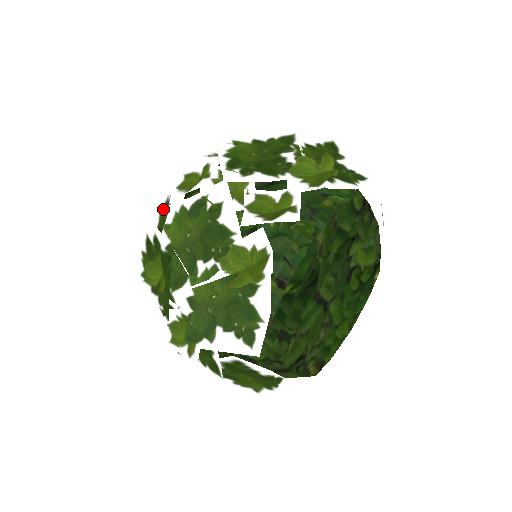
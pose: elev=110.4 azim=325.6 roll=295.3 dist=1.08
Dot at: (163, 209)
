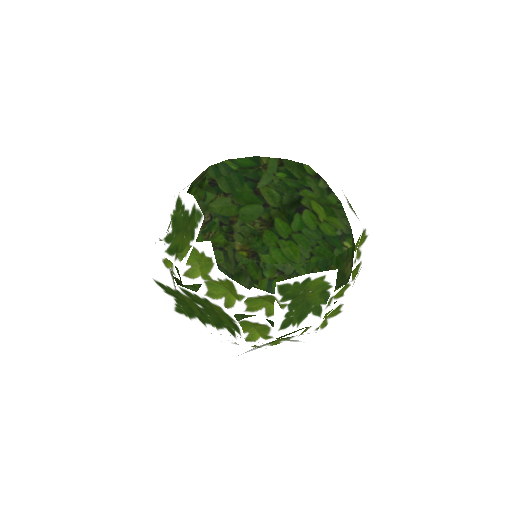
Dot at: occluded
